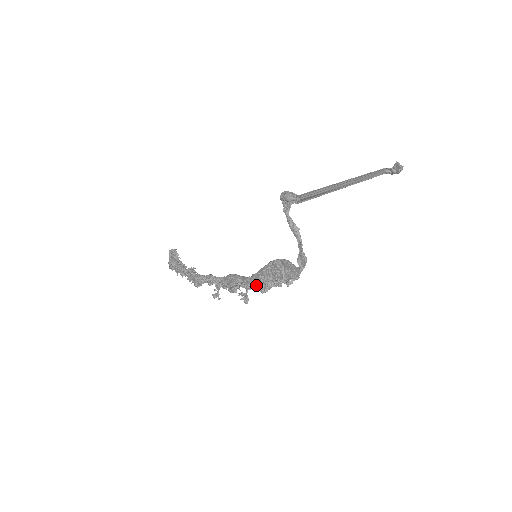
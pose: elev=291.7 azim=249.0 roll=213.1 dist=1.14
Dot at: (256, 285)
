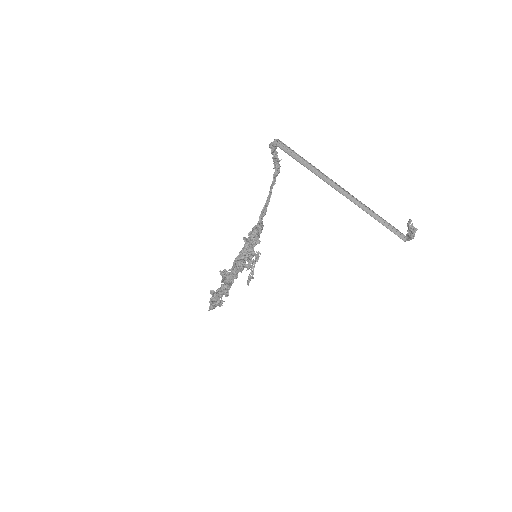
Dot at: occluded
